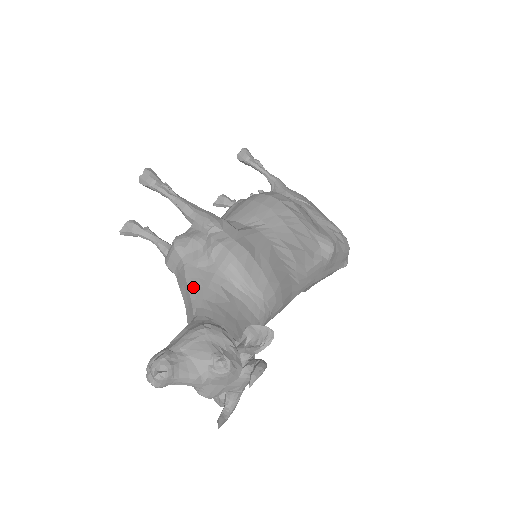
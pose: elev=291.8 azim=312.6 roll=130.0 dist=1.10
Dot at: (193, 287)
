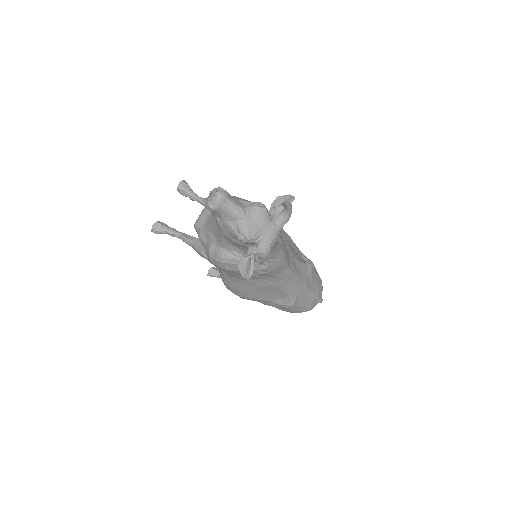
Dot at: occluded
